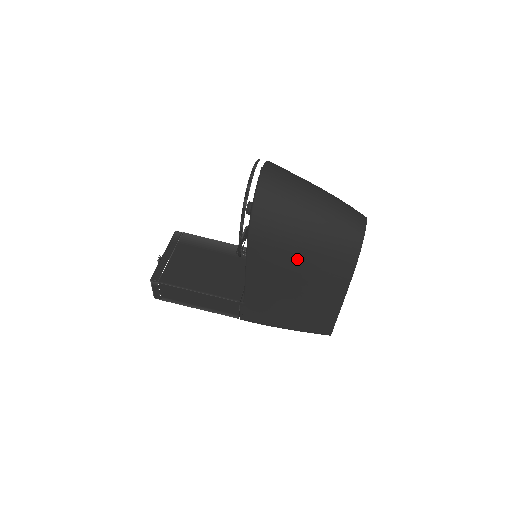
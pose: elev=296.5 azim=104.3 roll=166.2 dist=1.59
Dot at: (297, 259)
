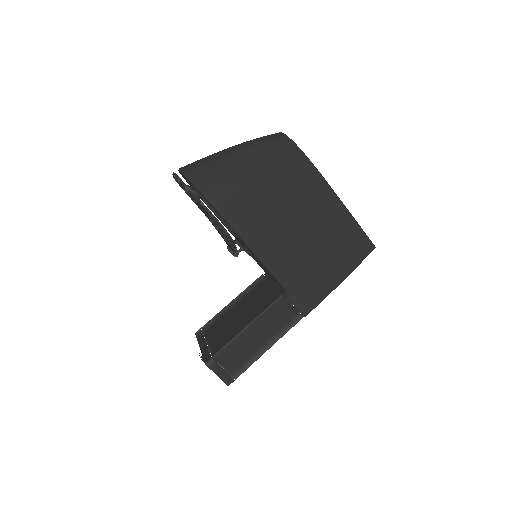
Dot at: (266, 192)
